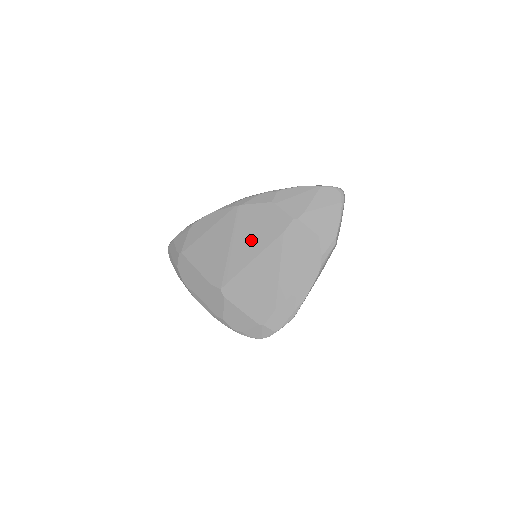
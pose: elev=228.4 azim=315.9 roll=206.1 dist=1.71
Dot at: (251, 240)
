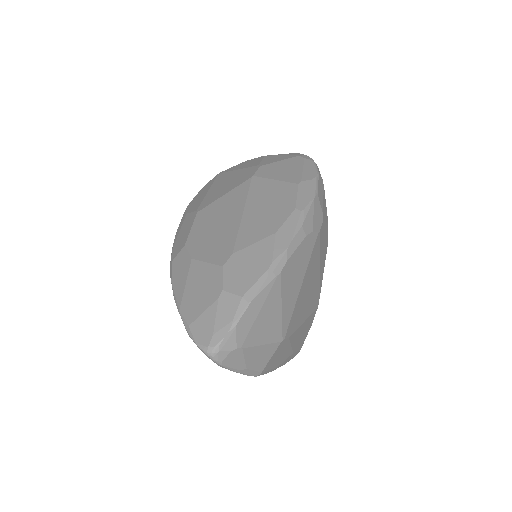
Dot at: occluded
